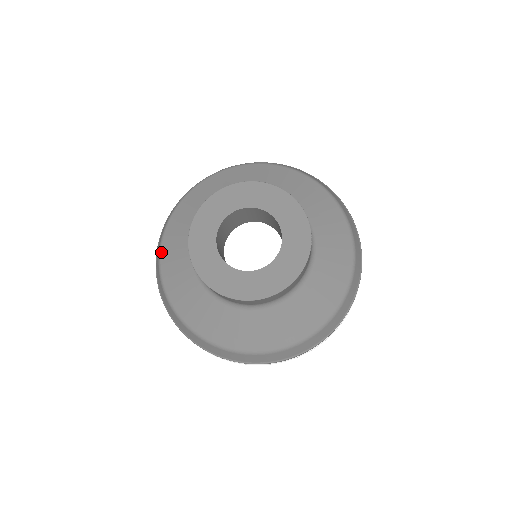
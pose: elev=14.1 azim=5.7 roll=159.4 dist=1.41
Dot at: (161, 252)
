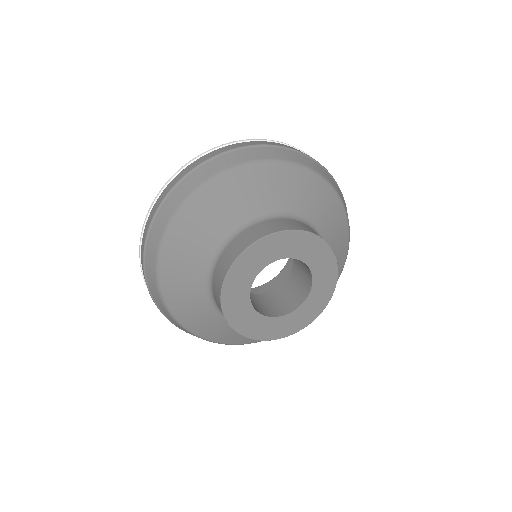
Dot at: (167, 239)
